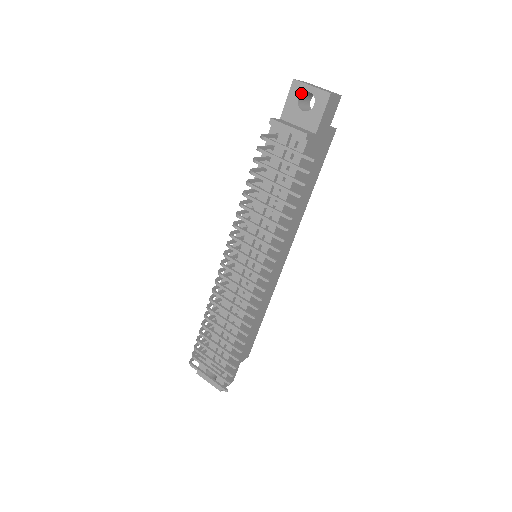
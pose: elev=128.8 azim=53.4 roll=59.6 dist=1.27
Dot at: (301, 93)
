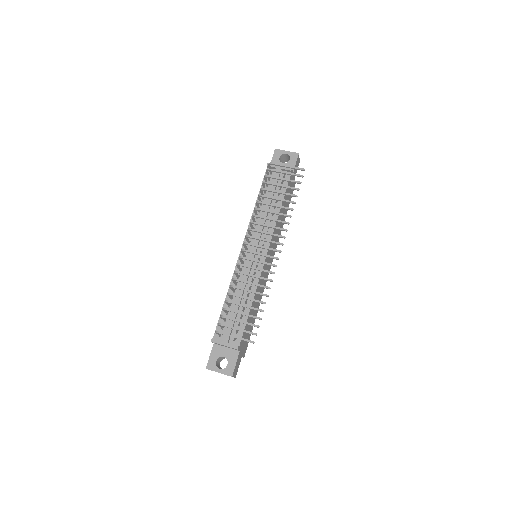
Dot at: (281, 155)
